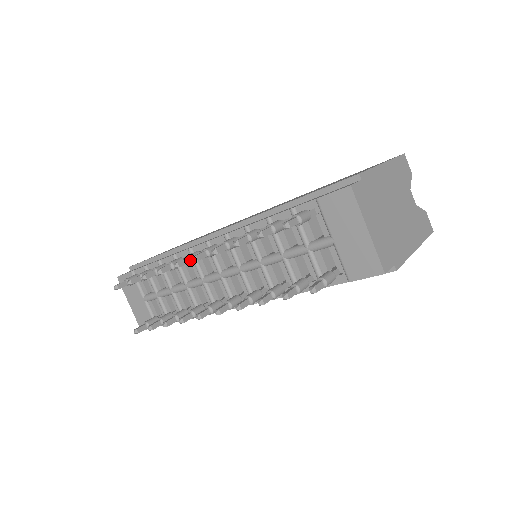
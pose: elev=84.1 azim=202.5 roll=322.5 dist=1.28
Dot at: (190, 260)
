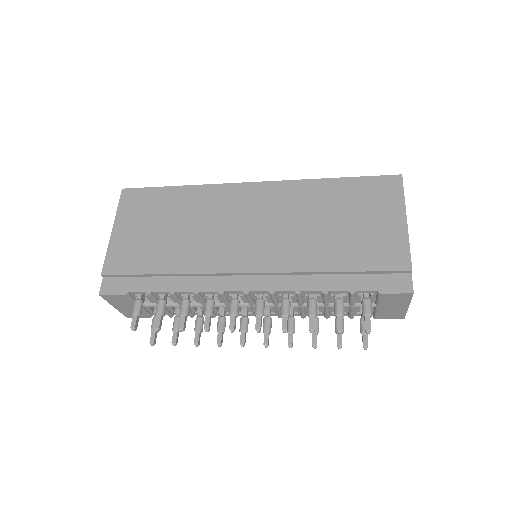
Dot at: (237, 316)
